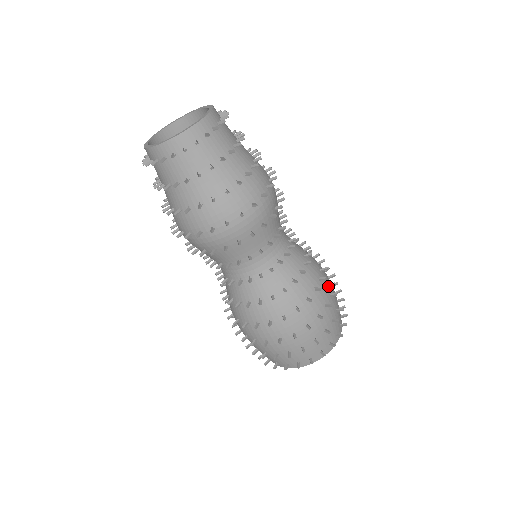
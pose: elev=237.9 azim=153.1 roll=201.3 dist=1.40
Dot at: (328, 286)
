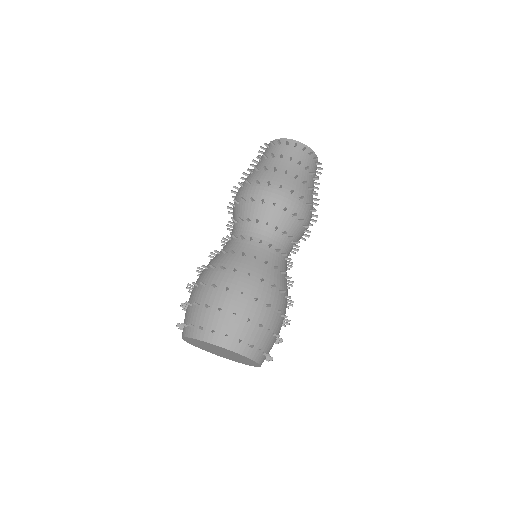
Dot at: occluded
